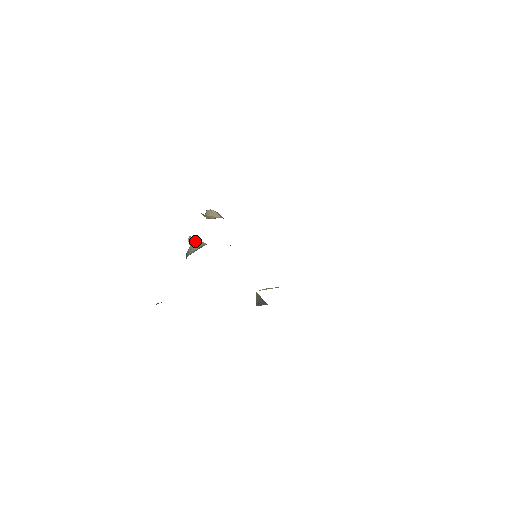
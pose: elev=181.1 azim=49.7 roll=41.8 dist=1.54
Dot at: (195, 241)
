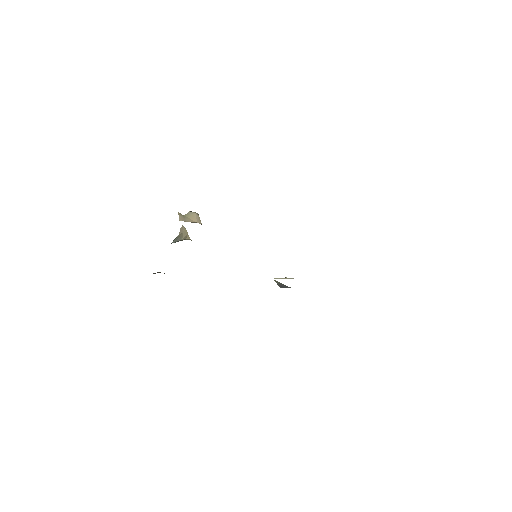
Dot at: (184, 232)
